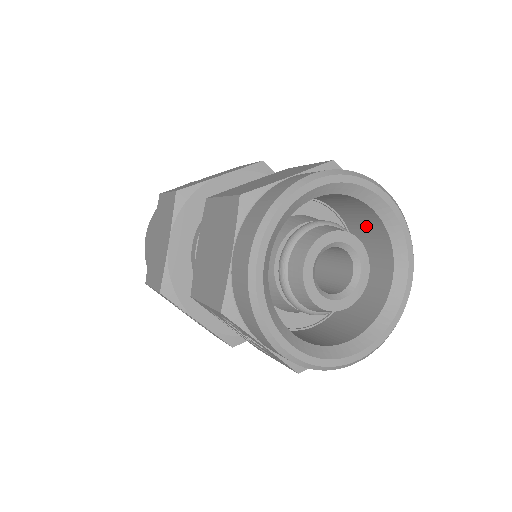
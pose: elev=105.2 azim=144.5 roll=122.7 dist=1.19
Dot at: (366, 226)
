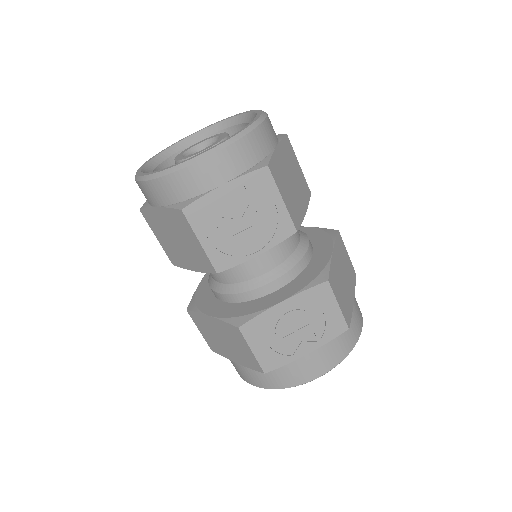
Dot at: occluded
